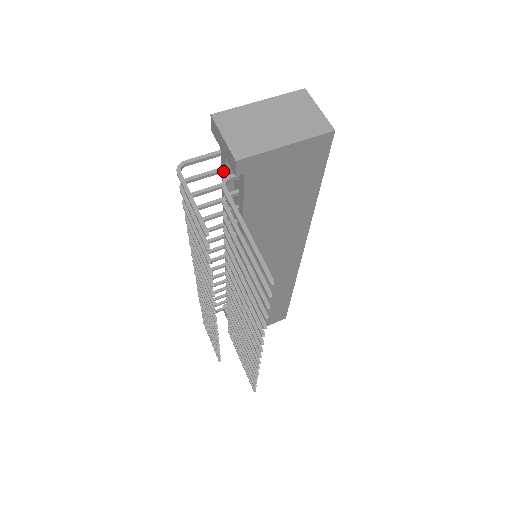
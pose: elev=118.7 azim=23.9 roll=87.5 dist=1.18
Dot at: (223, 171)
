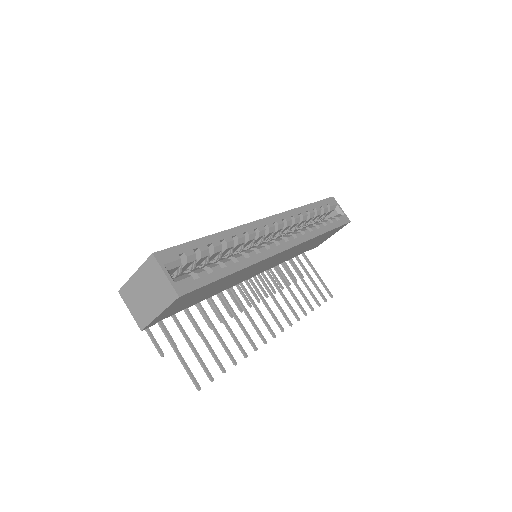
Dot at: occluded
